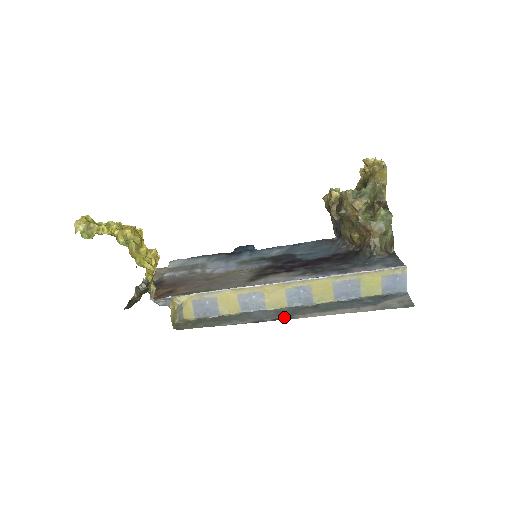
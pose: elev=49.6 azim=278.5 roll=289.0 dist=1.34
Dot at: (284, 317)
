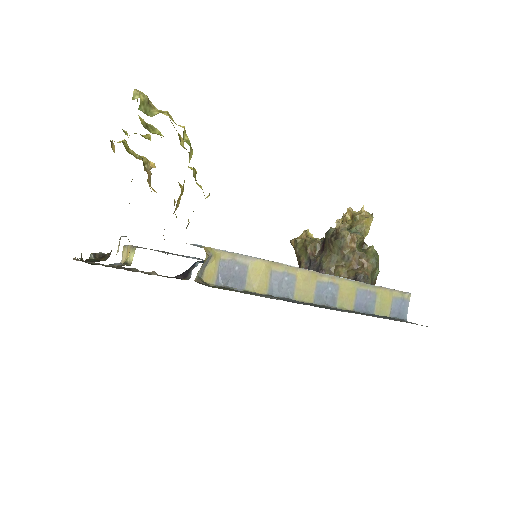
Dot at: (321, 307)
